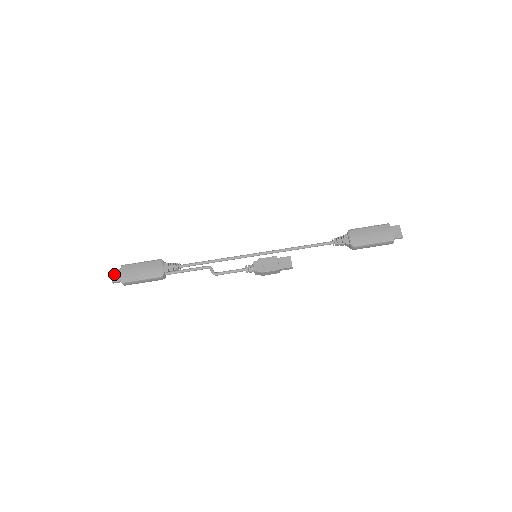
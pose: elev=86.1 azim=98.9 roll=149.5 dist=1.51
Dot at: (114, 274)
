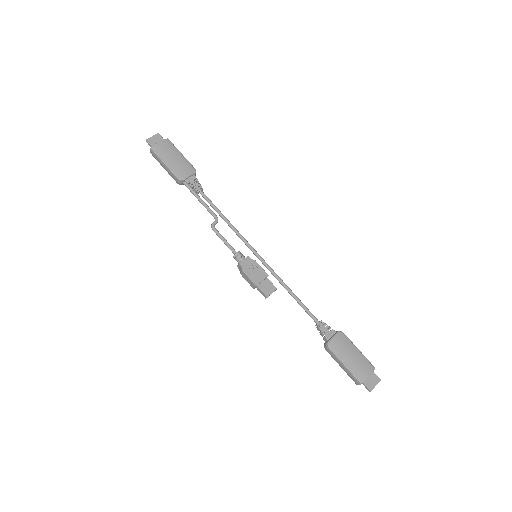
Dot at: (155, 137)
